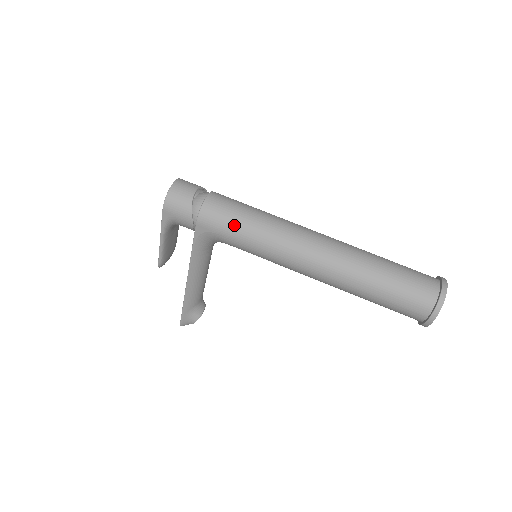
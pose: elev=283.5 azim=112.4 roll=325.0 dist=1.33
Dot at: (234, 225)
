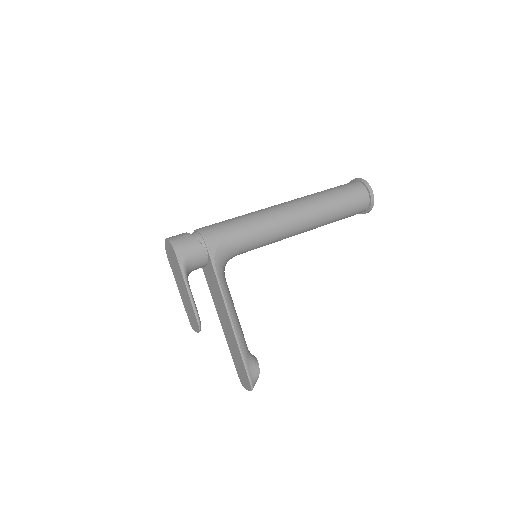
Dot at: (231, 227)
